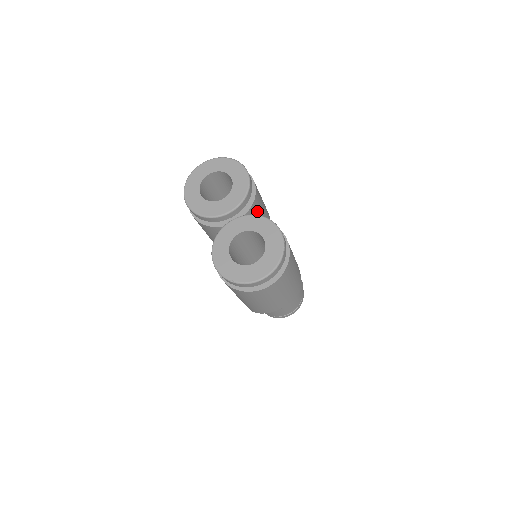
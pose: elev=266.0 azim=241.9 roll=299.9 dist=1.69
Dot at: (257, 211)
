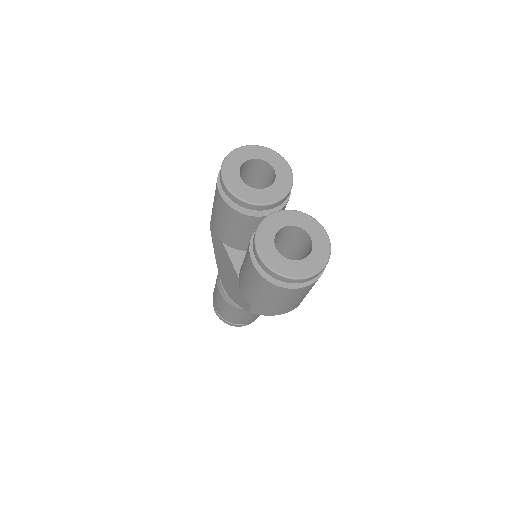
Dot at: (284, 209)
